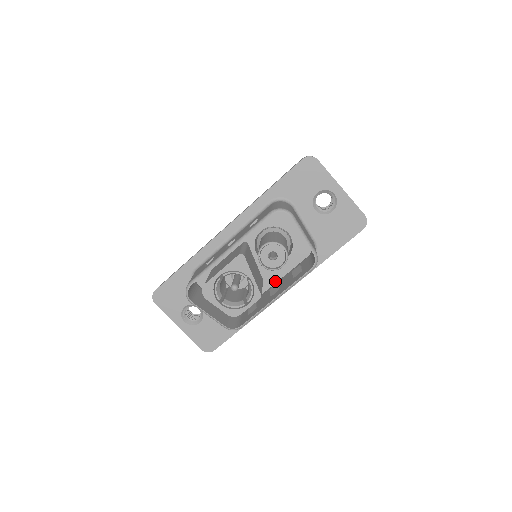
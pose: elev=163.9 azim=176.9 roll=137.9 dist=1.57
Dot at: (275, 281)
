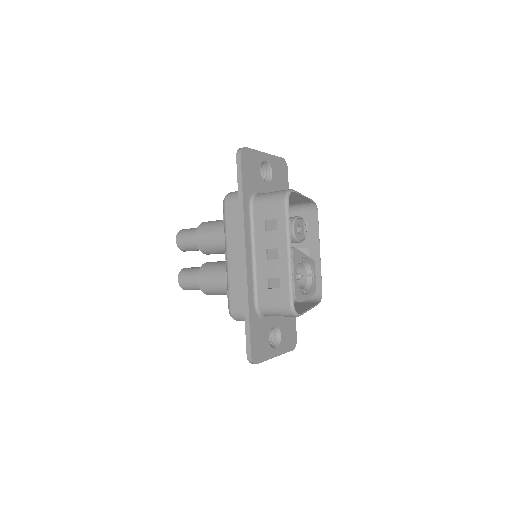
Dot at: occluded
